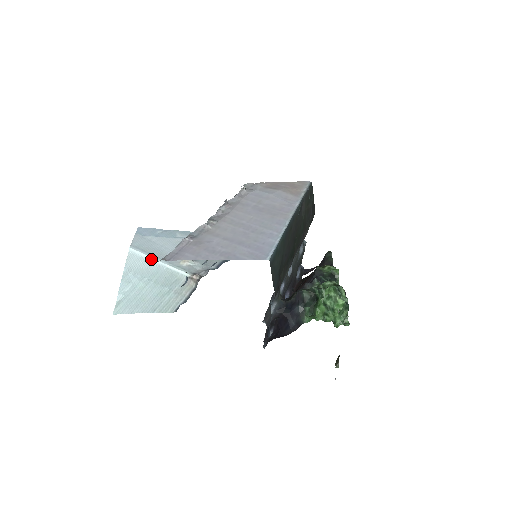
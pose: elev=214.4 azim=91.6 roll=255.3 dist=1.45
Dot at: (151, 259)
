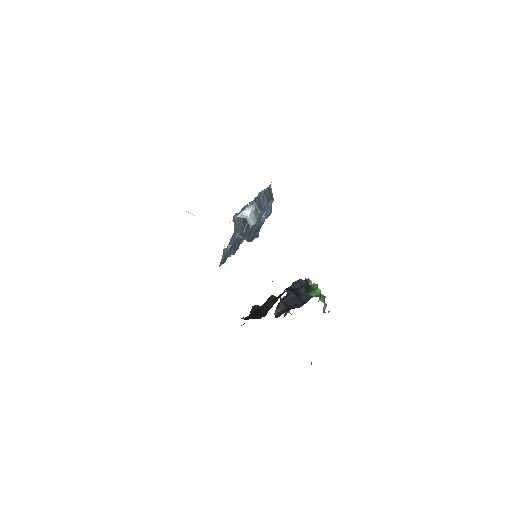
Dot at: occluded
